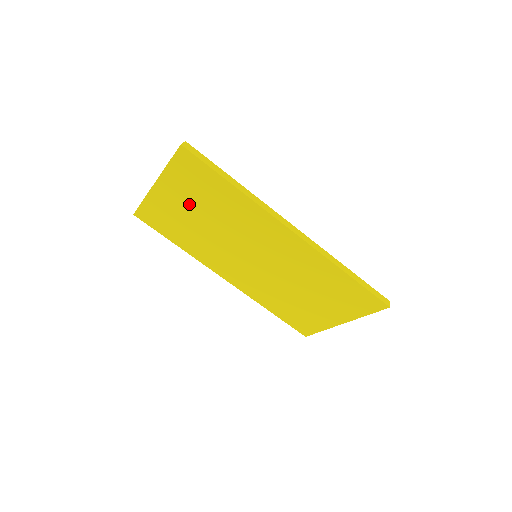
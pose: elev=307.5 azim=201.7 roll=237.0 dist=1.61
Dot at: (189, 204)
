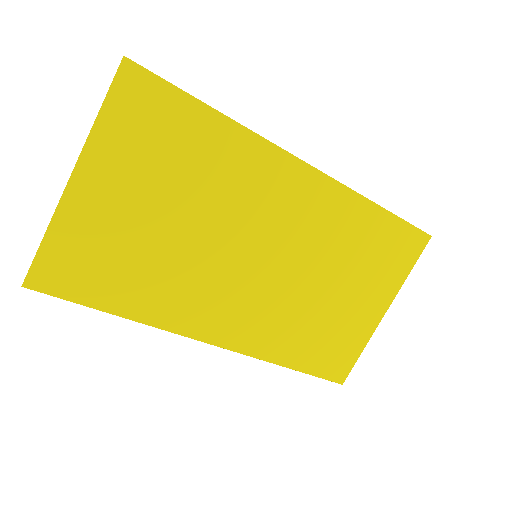
Dot at: (141, 193)
